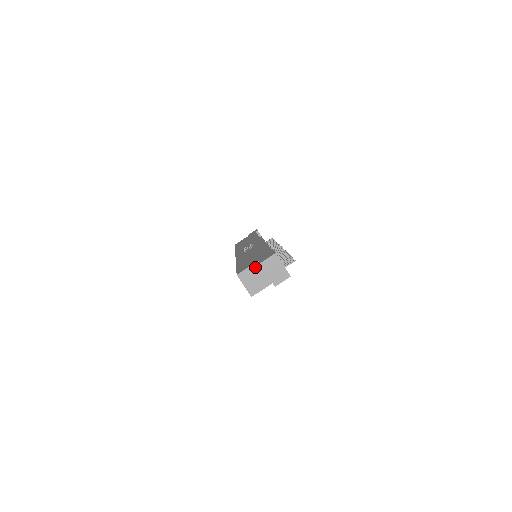
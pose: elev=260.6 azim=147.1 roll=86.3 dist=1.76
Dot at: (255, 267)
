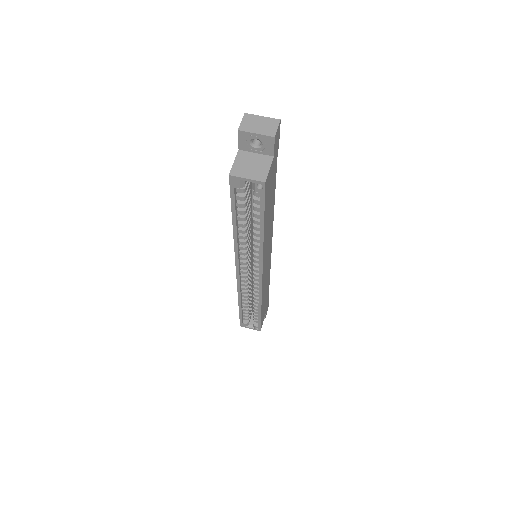
Dot at: (241, 157)
